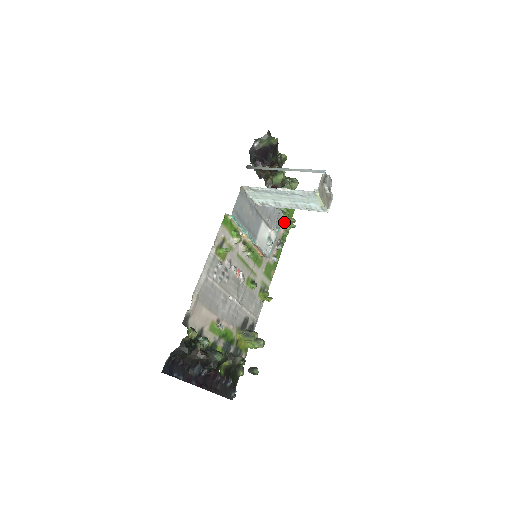
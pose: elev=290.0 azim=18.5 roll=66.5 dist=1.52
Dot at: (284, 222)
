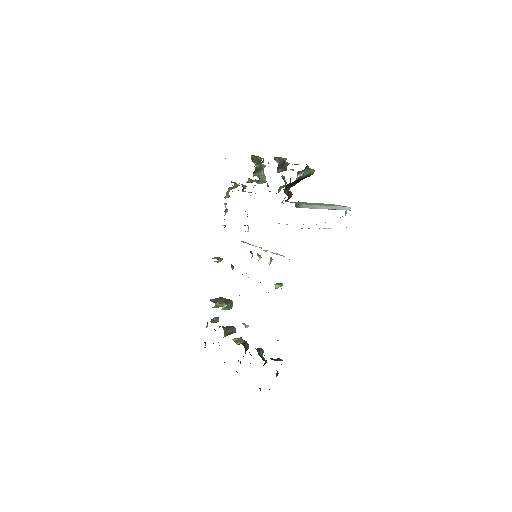
Dot at: (228, 188)
